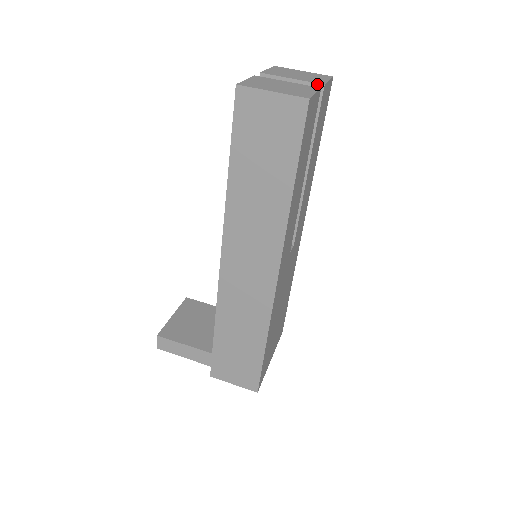
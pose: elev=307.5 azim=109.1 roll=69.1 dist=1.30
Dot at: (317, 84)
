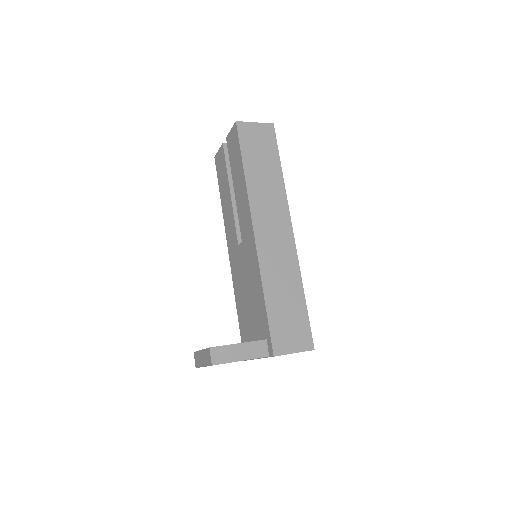
Dot at: occluded
